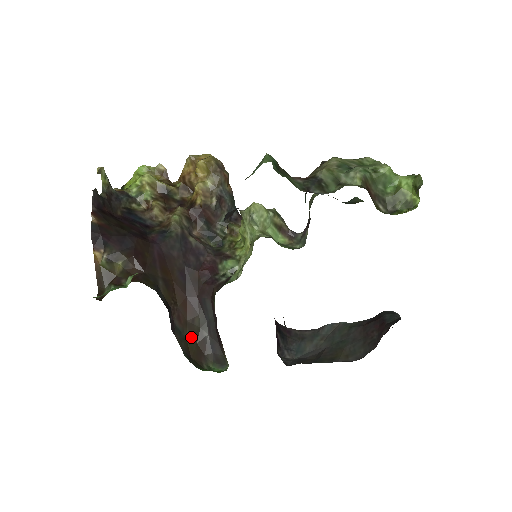
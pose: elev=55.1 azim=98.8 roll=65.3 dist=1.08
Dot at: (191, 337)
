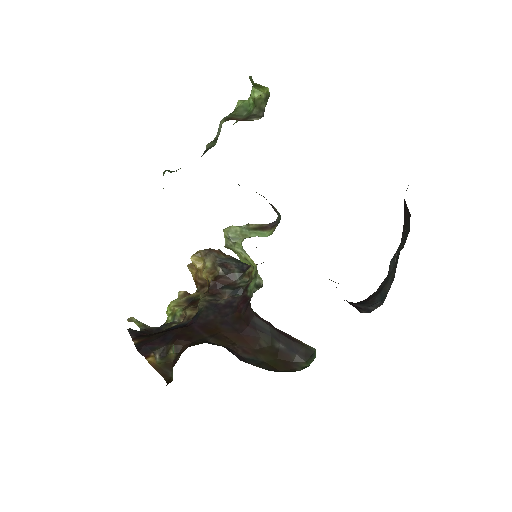
Dot at: (268, 358)
